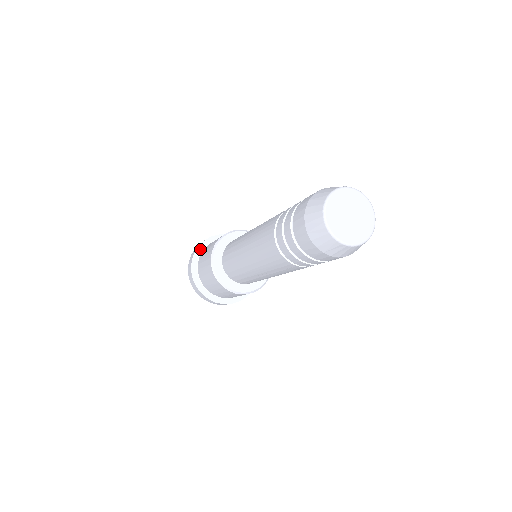
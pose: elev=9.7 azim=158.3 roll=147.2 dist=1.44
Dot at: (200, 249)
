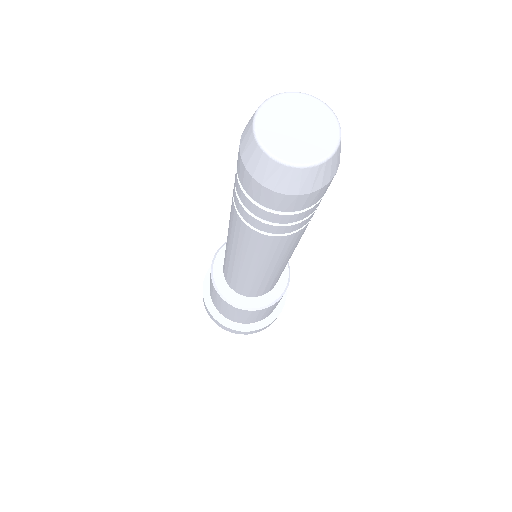
Dot at: occluded
